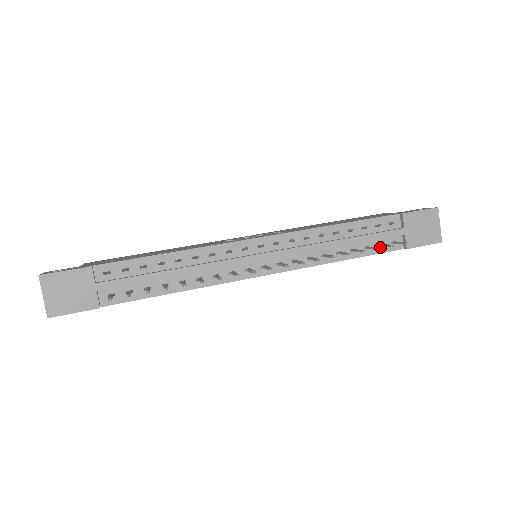
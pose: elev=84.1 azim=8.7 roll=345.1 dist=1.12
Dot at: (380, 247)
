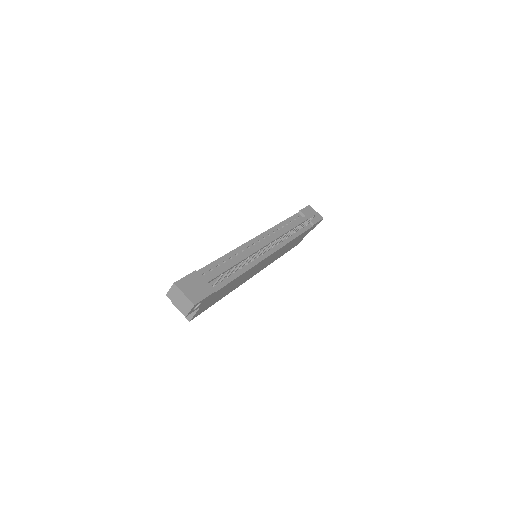
Dot at: (304, 228)
